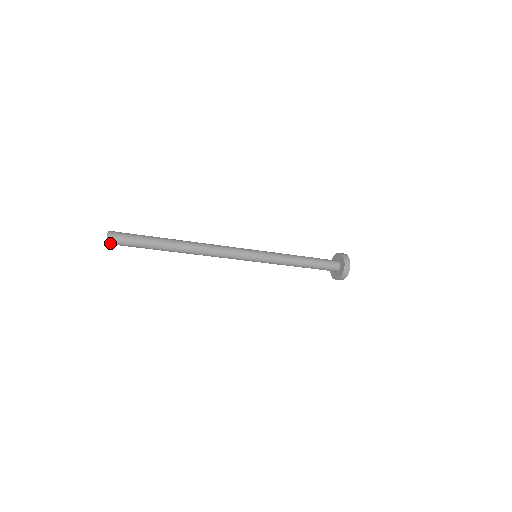
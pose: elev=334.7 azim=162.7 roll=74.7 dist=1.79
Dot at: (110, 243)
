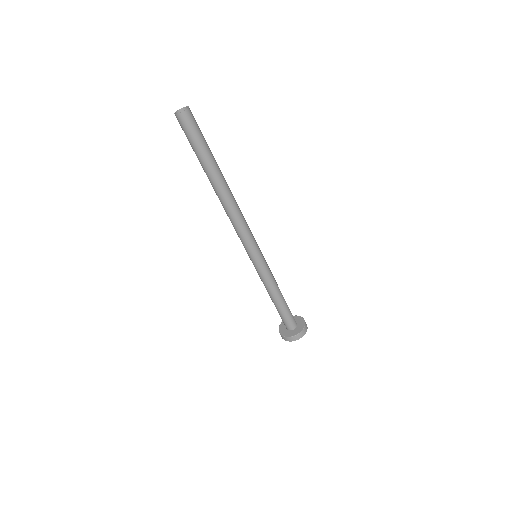
Dot at: (177, 117)
